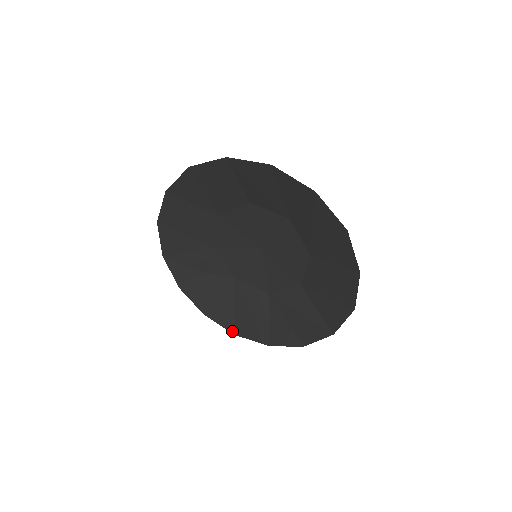
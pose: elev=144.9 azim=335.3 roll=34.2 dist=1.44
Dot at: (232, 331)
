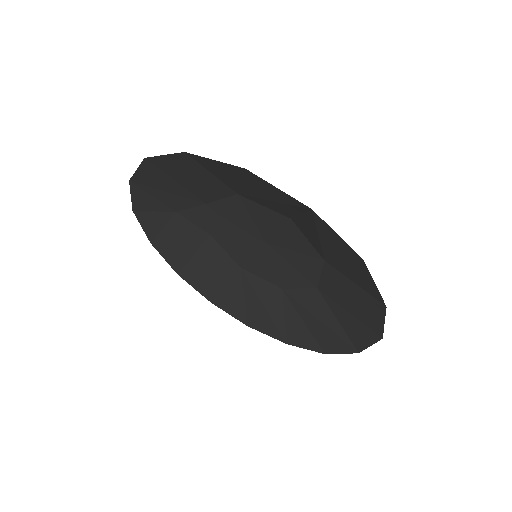
Dot at: (177, 271)
